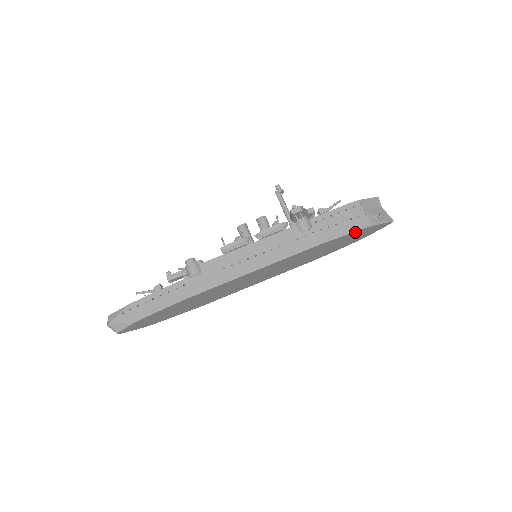
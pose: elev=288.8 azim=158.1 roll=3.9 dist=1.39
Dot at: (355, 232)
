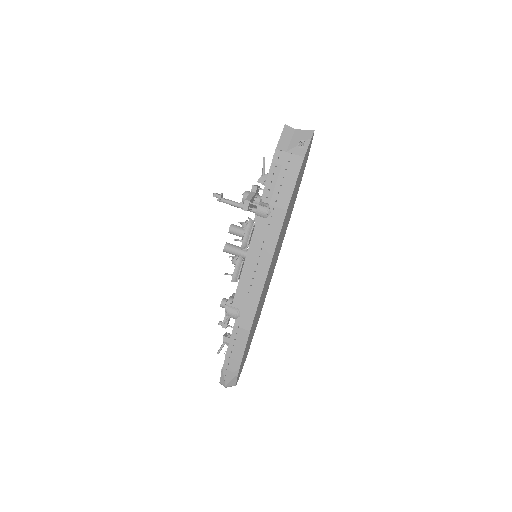
Dot at: (298, 175)
